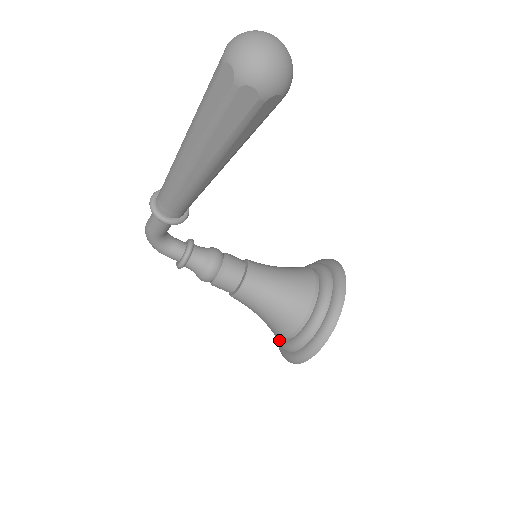
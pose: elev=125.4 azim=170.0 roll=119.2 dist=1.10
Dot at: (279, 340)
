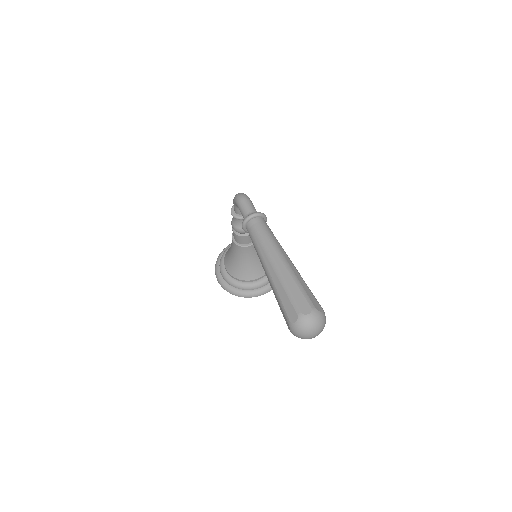
Dot at: (224, 257)
